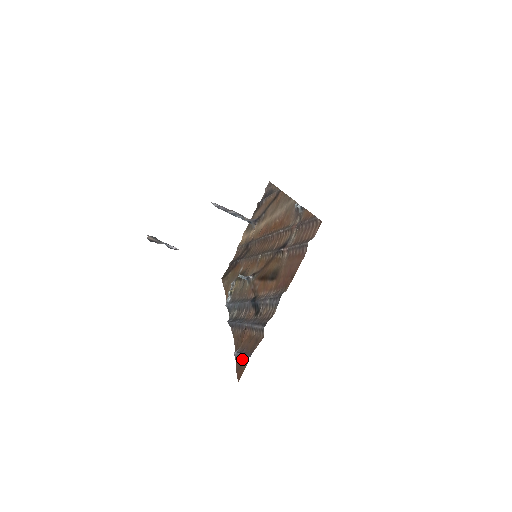
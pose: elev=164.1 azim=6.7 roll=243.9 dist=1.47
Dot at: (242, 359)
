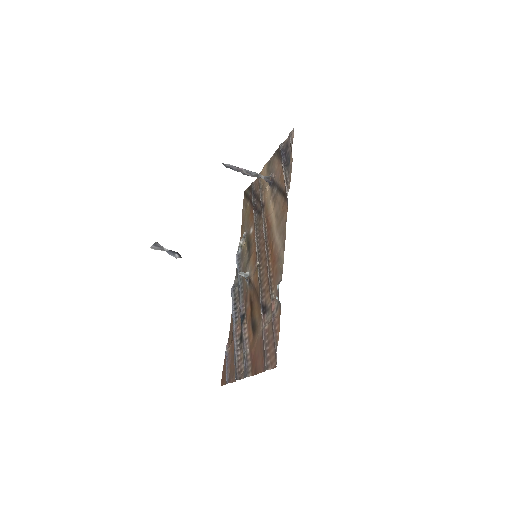
Dot at: (226, 369)
